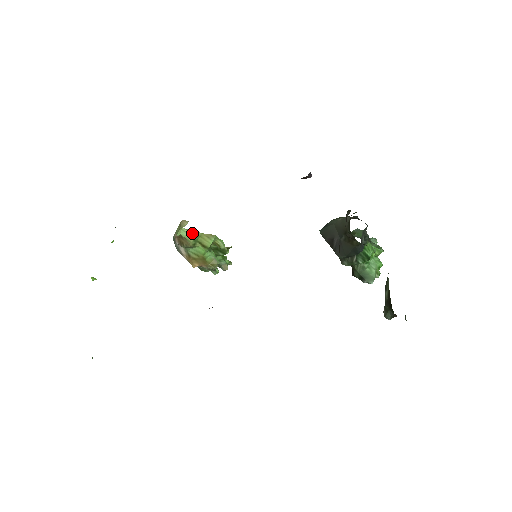
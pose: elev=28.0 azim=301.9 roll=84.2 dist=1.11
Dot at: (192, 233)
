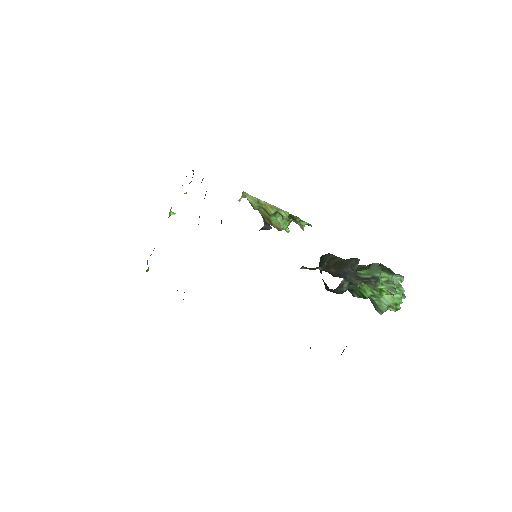
Dot at: (256, 200)
